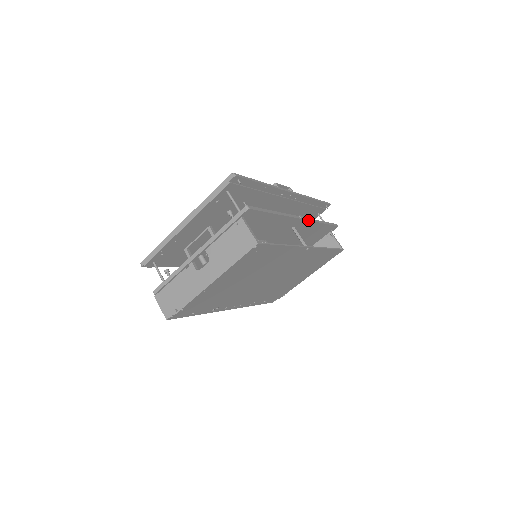
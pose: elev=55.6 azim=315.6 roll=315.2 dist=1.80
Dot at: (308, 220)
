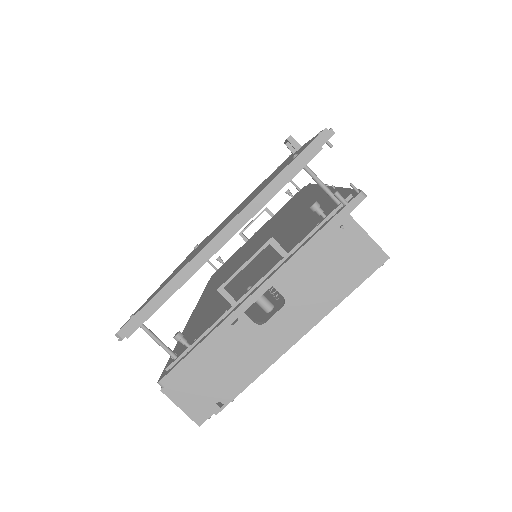
Dot at: occluded
